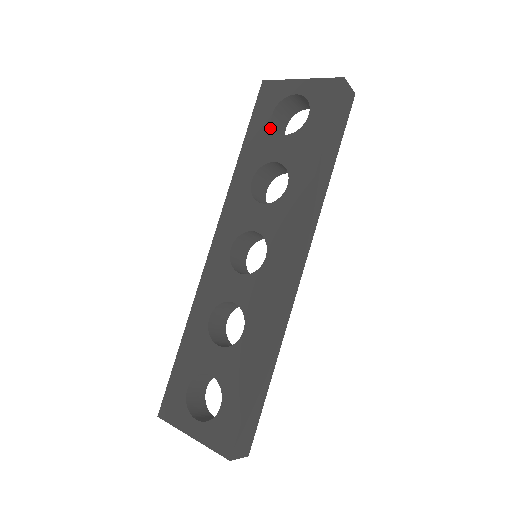
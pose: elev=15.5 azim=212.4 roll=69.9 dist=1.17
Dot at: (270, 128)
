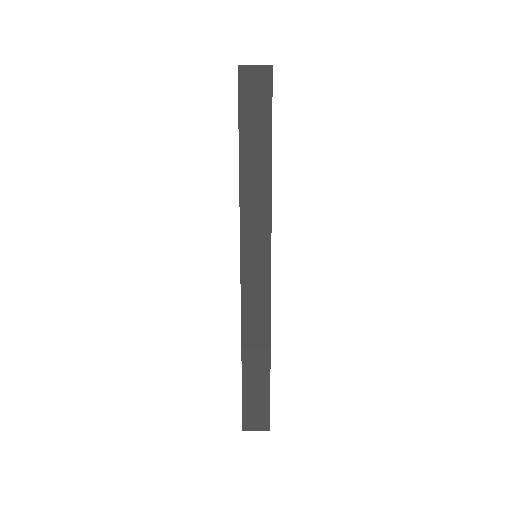
Dot at: occluded
